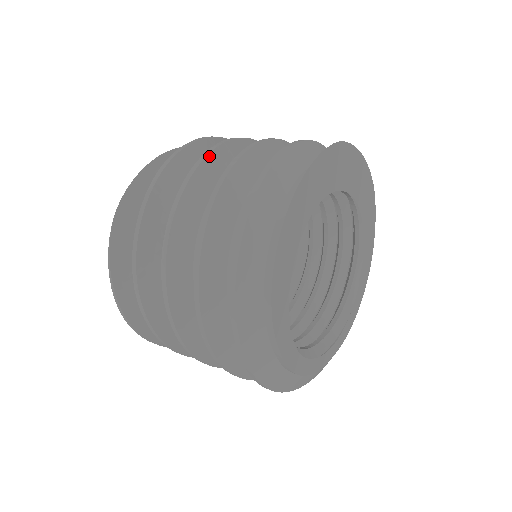
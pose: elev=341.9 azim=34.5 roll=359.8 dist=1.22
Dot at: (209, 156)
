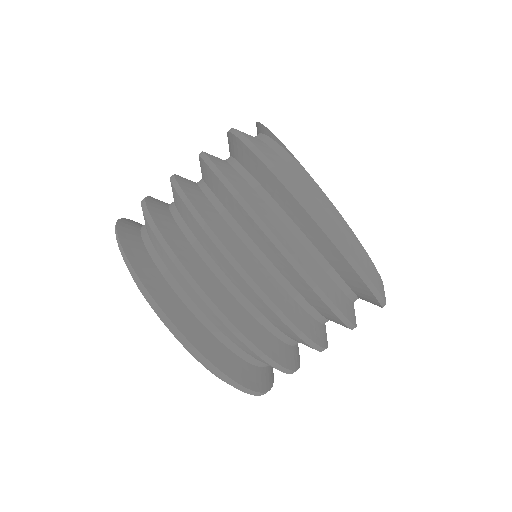
Dot at: occluded
